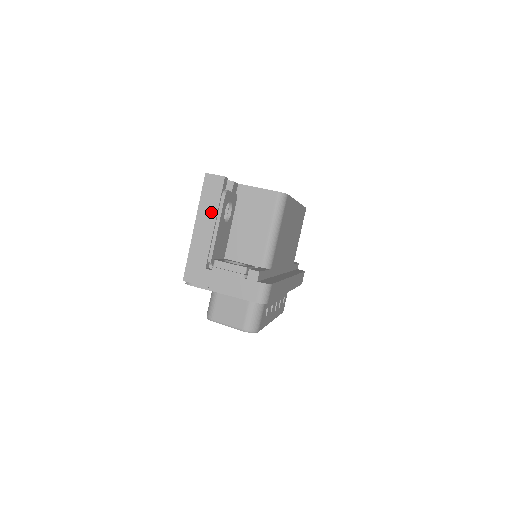
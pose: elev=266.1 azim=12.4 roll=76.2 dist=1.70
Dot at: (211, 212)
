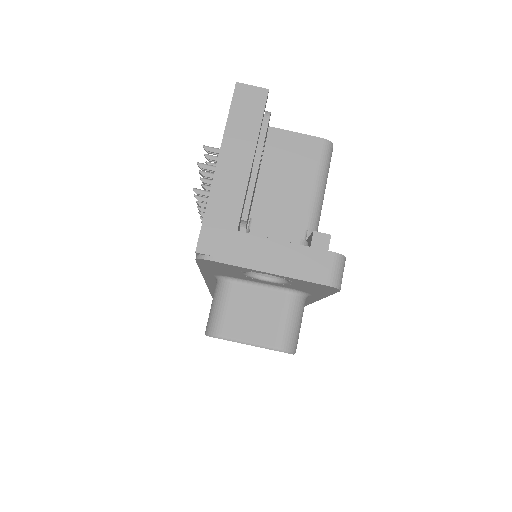
Dot at: (246, 141)
